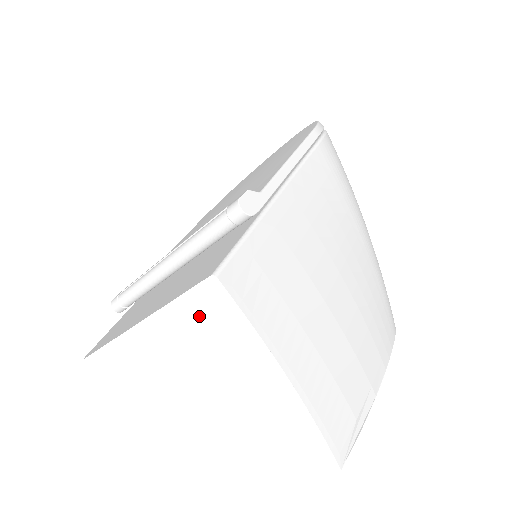
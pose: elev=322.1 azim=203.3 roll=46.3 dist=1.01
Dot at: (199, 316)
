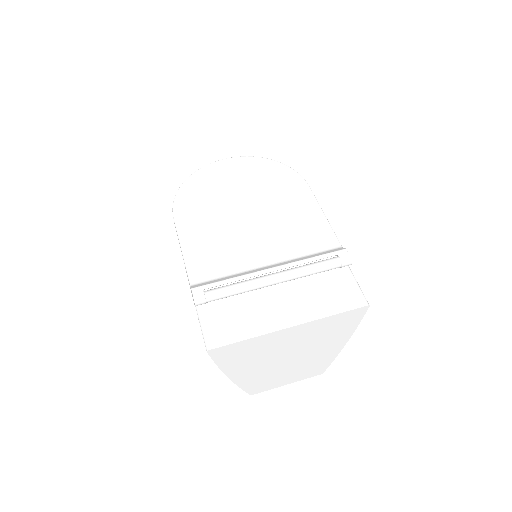
Dot at: (340, 320)
